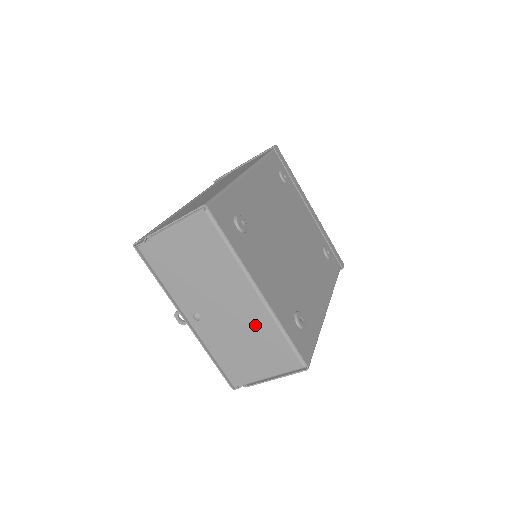
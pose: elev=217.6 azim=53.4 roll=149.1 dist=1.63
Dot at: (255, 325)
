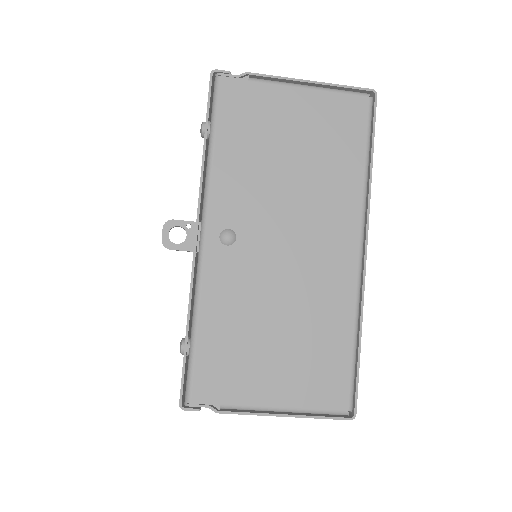
Dot at: (319, 300)
